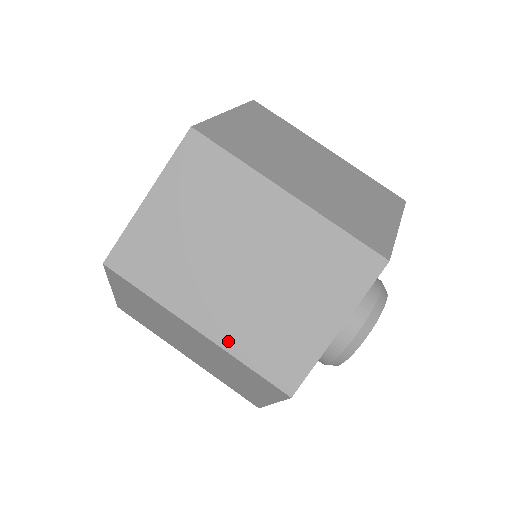
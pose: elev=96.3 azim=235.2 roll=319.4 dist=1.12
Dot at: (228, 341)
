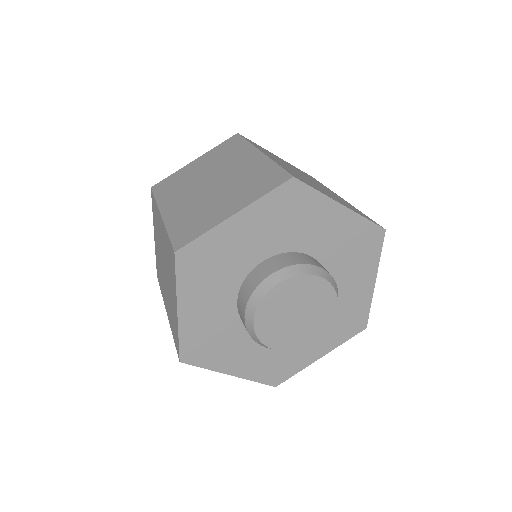
Dot at: (170, 220)
